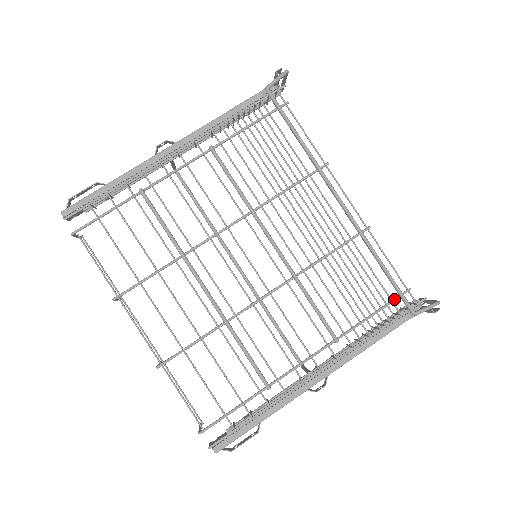
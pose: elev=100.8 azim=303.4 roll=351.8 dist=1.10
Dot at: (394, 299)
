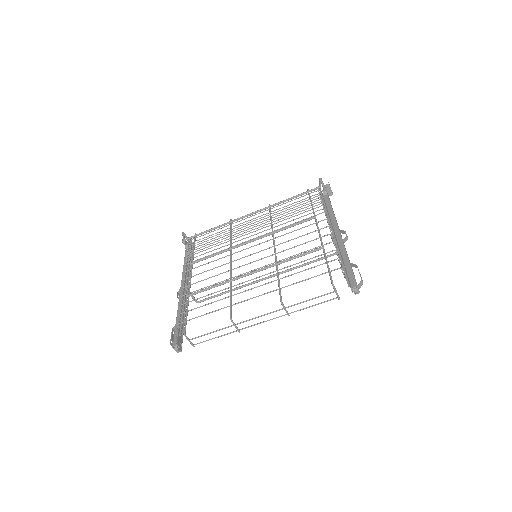
Dot at: (309, 195)
